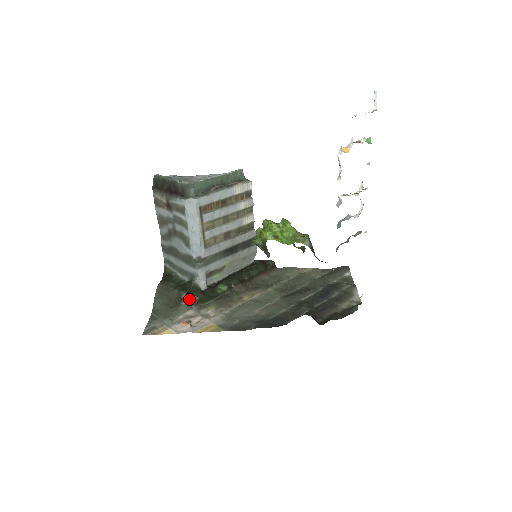
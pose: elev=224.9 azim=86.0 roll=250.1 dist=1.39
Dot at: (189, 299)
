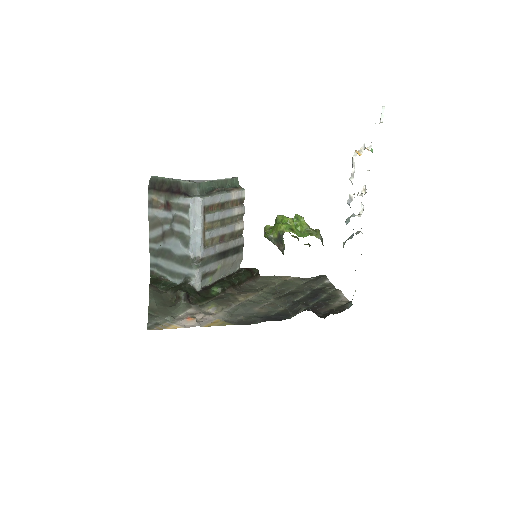
Dot at: (187, 298)
